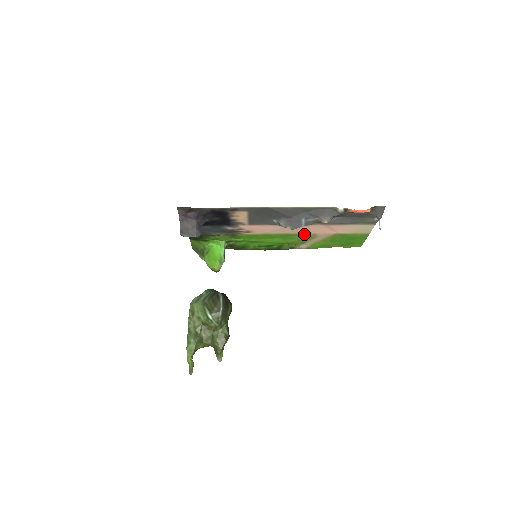
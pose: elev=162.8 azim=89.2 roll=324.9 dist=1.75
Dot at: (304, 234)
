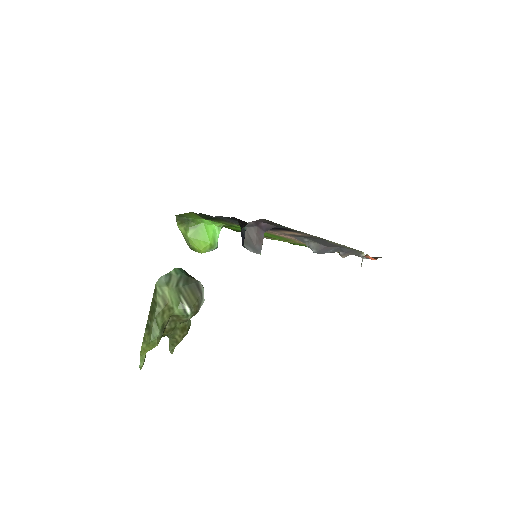
Dot at: (294, 240)
